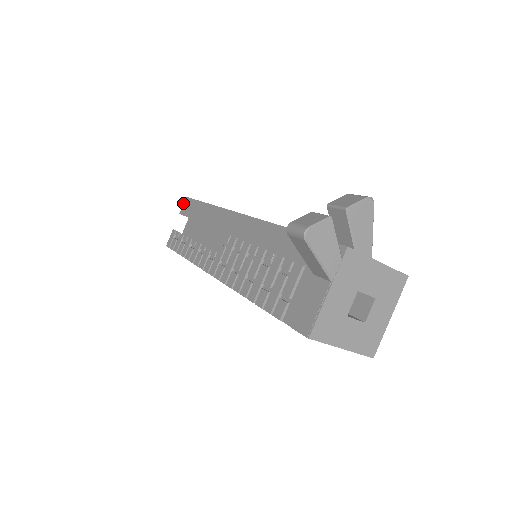
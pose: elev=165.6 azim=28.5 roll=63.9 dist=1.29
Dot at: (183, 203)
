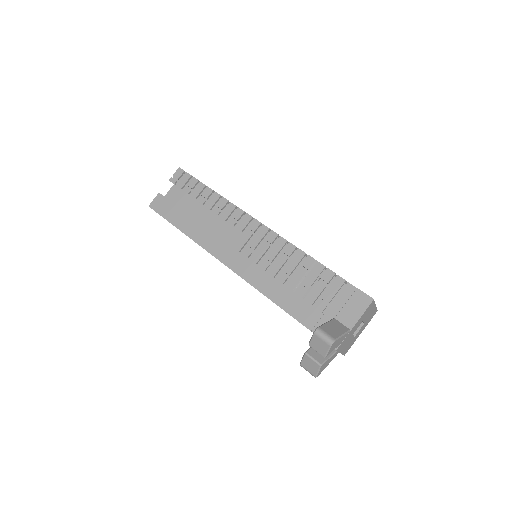
Dot at: occluded
